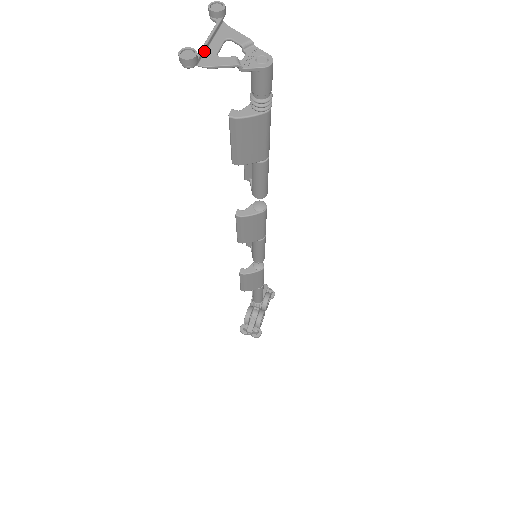
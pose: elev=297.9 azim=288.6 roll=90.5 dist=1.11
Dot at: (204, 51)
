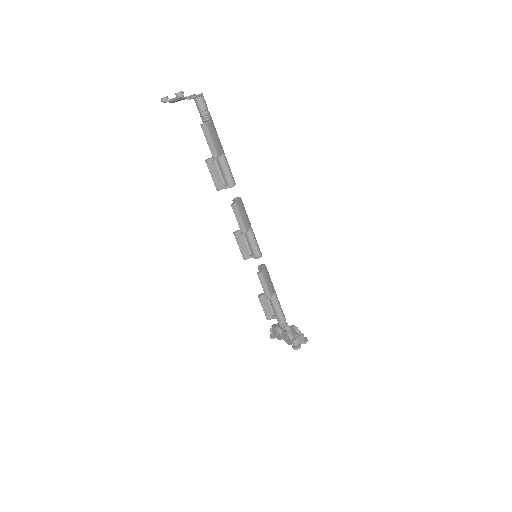
Dot at: (179, 98)
